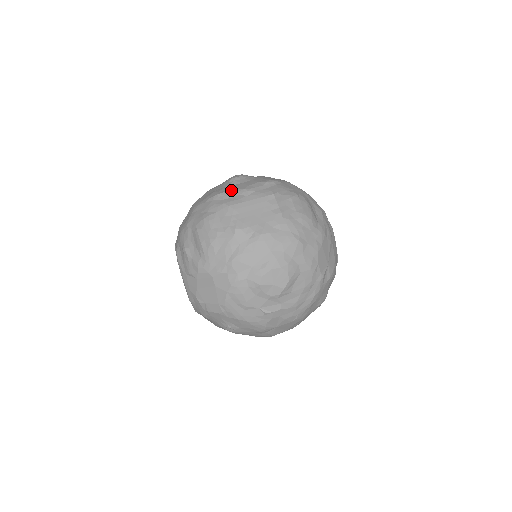
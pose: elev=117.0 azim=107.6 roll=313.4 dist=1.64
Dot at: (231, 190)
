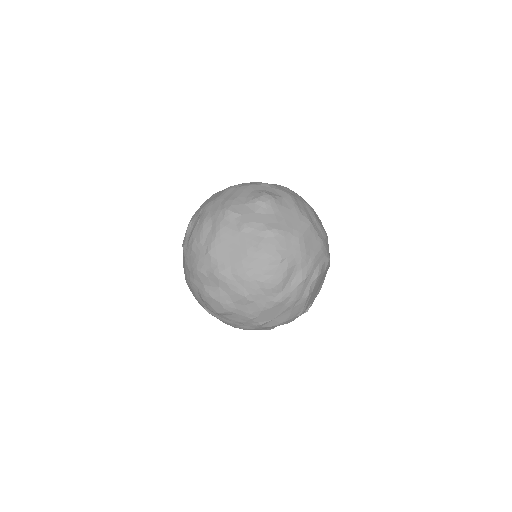
Dot at: (238, 214)
